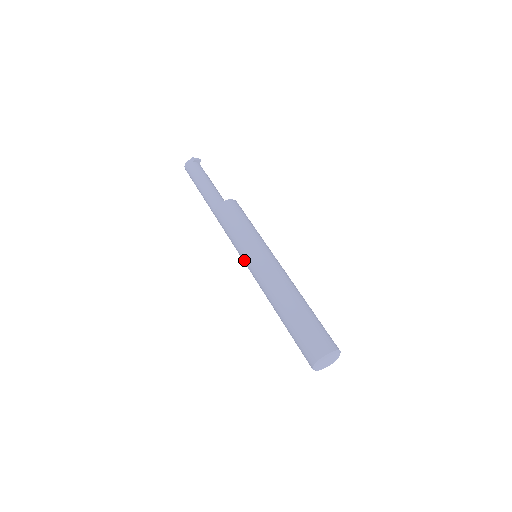
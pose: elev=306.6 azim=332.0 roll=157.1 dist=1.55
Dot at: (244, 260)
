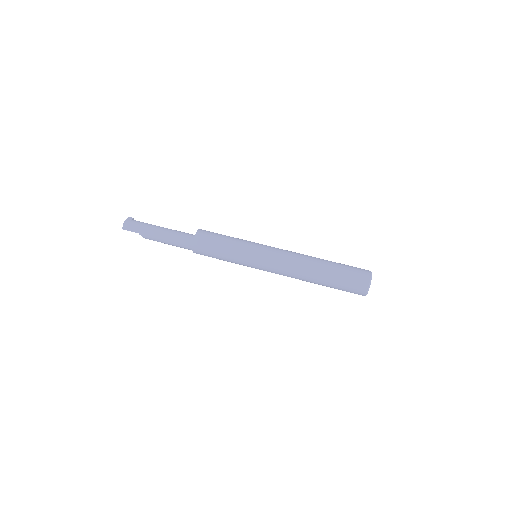
Dot at: (254, 256)
